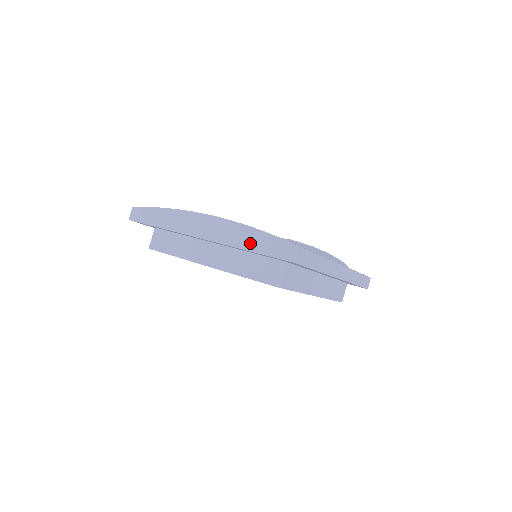
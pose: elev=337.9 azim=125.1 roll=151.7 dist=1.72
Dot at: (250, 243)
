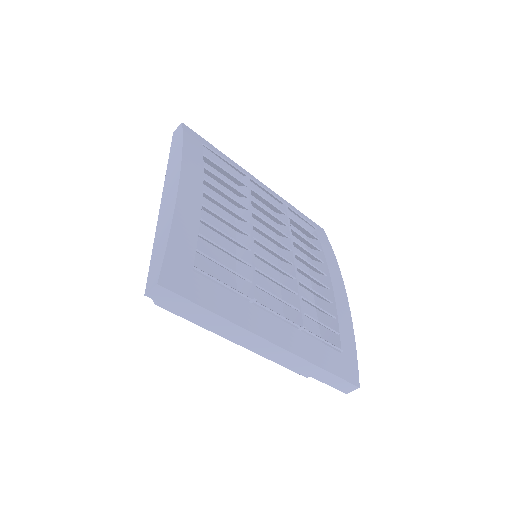
Dot at: (159, 238)
